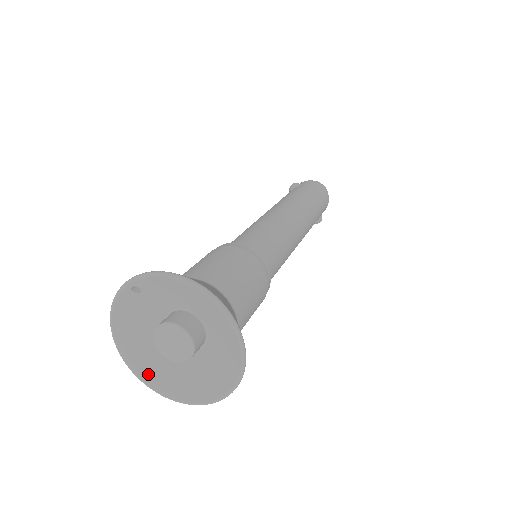
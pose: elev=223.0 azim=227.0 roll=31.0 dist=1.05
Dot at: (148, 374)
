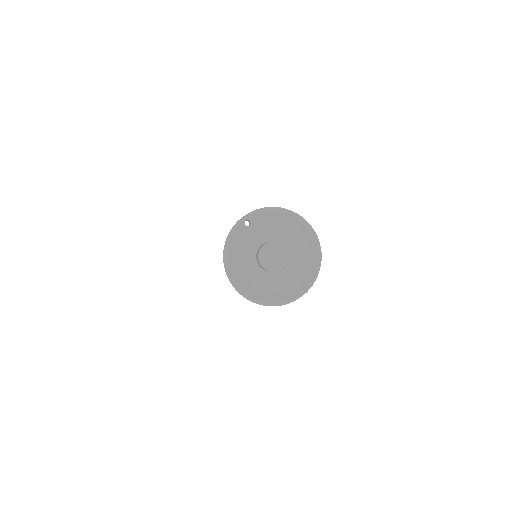
Dot at: (247, 290)
